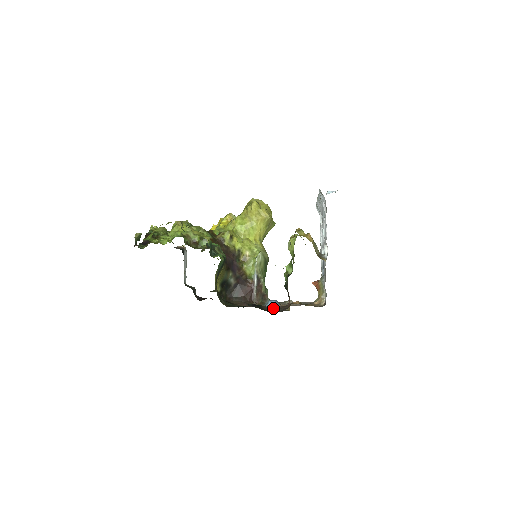
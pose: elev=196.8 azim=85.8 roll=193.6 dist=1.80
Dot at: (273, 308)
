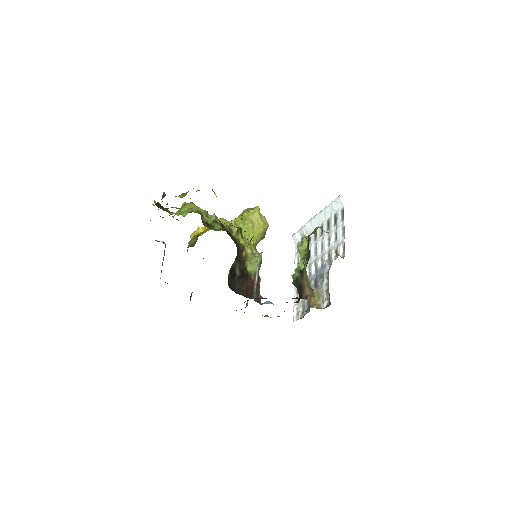
Dot at: occluded
